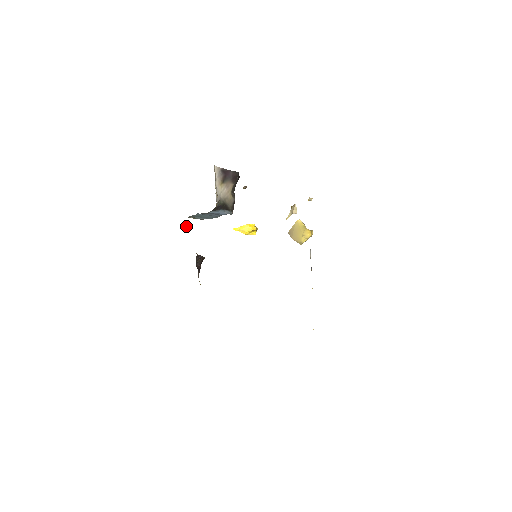
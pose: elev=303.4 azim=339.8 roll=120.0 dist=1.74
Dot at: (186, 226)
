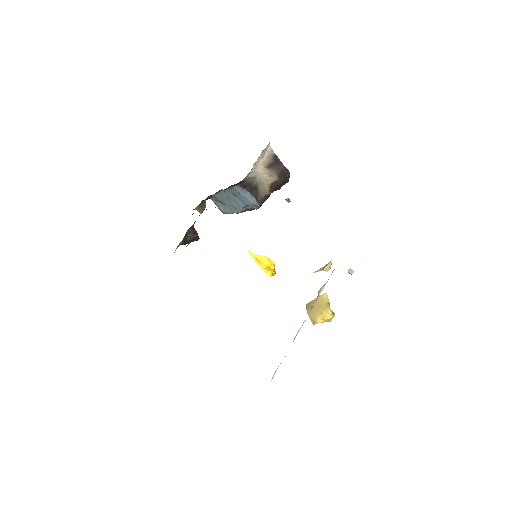
Dot at: (203, 207)
